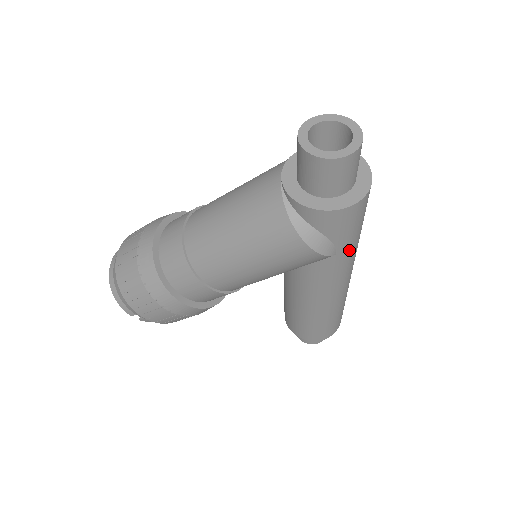
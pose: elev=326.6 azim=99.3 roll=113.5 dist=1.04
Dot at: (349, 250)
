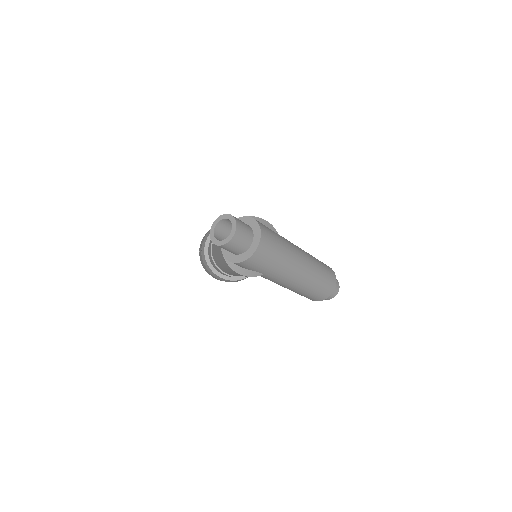
Dot at: (273, 271)
